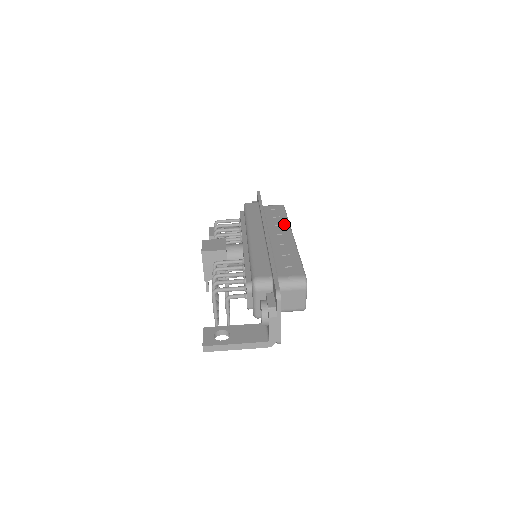
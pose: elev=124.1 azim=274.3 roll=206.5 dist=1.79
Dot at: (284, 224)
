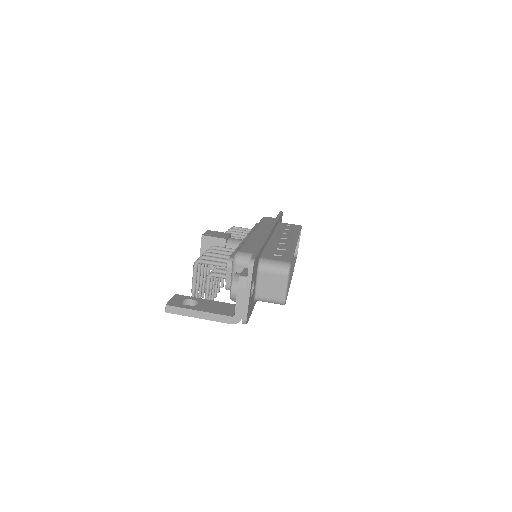
Dot at: (293, 234)
